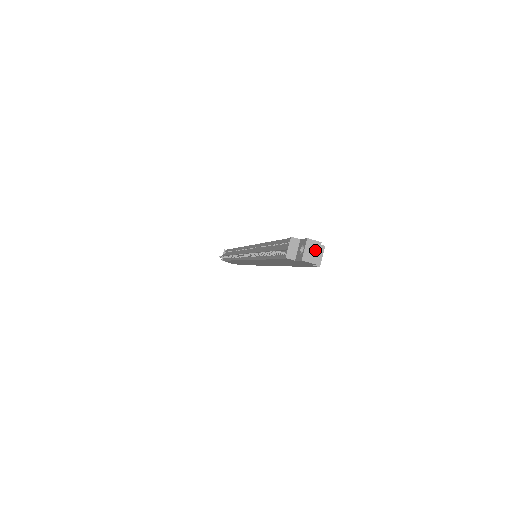
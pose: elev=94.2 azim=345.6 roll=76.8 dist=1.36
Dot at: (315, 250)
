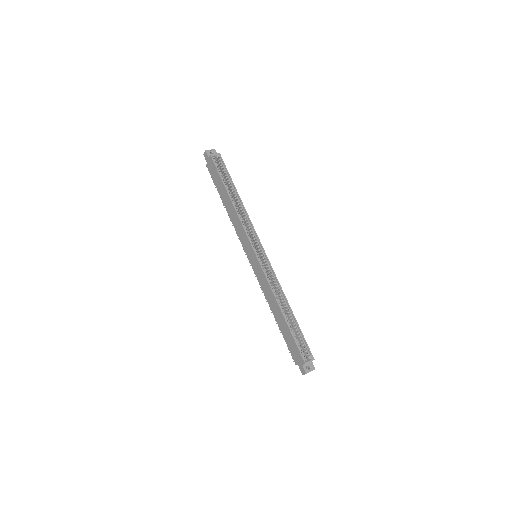
Dot at: (210, 151)
